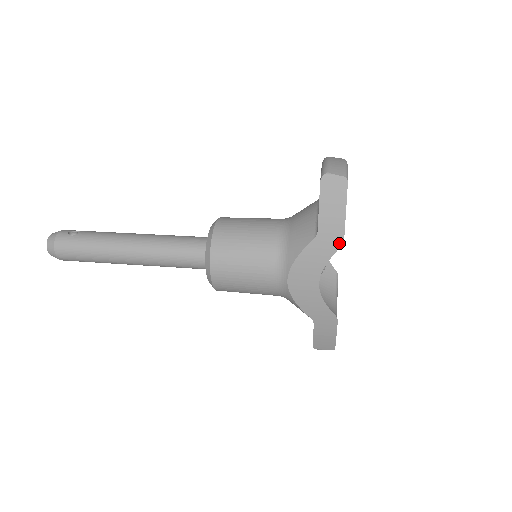
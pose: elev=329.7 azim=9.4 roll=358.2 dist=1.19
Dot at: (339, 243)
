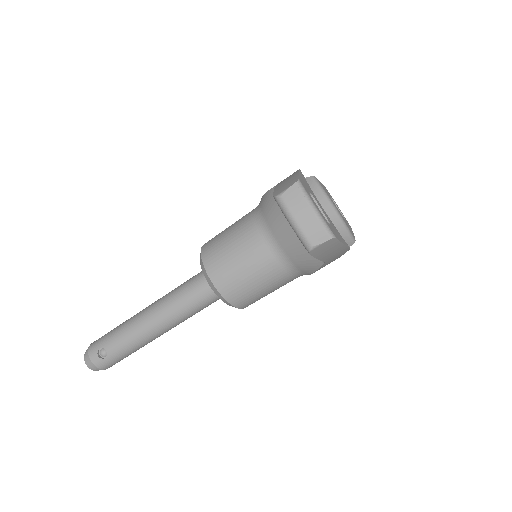
Dot at: occluded
